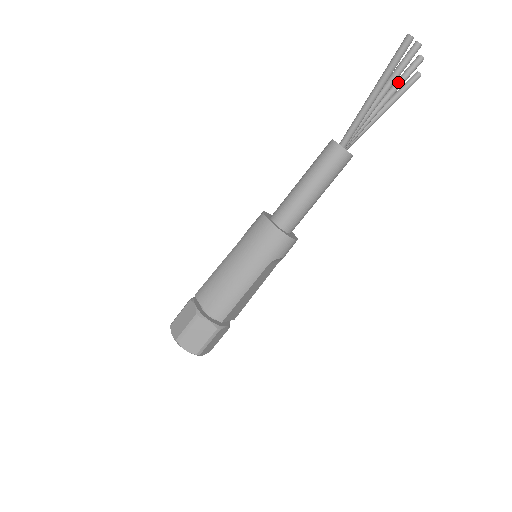
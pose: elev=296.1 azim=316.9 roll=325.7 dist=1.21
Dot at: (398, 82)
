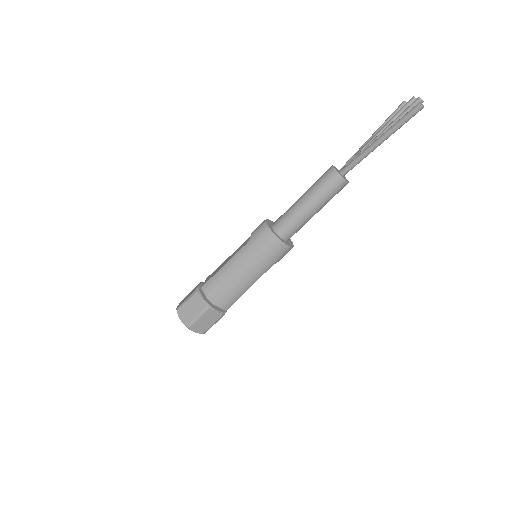
Dot at: occluded
